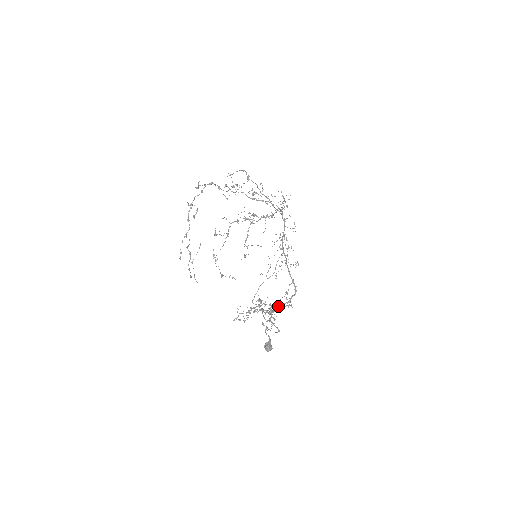
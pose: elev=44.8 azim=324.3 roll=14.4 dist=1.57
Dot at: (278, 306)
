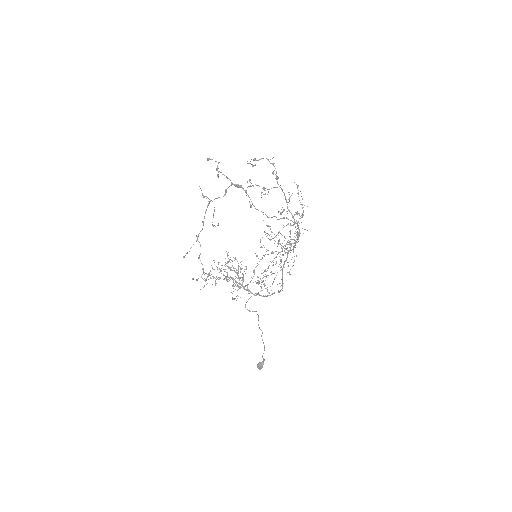
Dot at: (258, 294)
